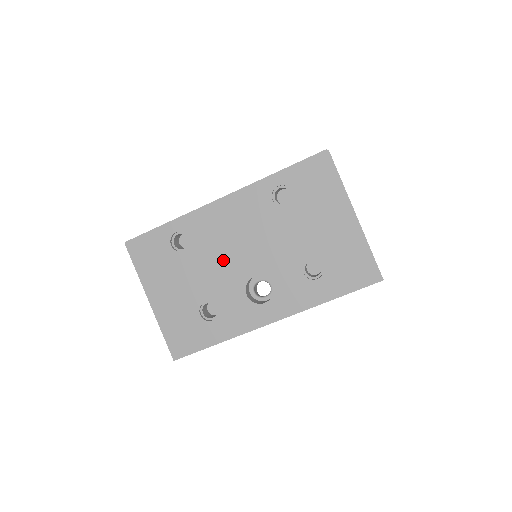
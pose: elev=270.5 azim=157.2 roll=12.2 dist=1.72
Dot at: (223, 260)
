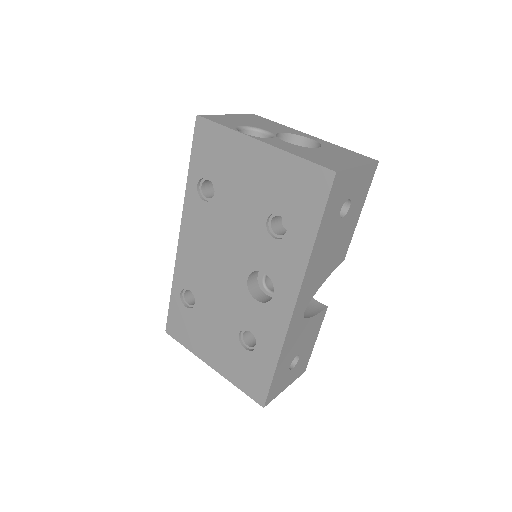
Dot at: (219, 286)
